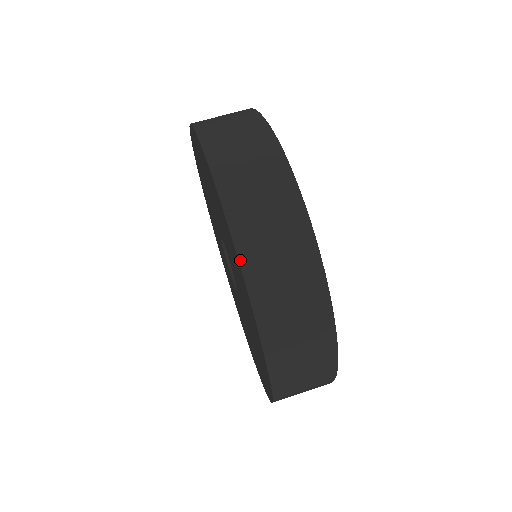
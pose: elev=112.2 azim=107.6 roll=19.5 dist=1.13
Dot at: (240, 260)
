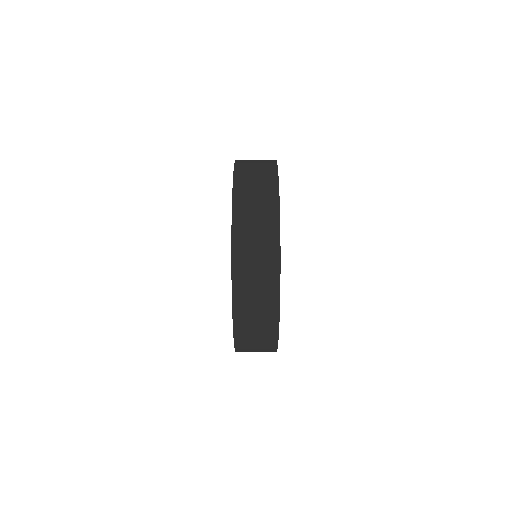
Dot at: (233, 281)
